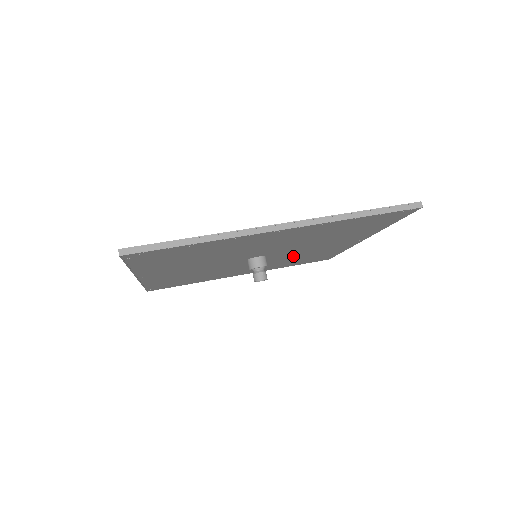
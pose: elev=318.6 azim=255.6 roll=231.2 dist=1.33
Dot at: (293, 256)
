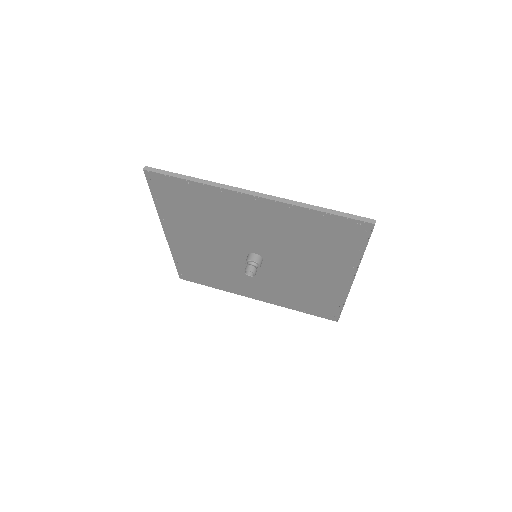
Dot at: (292, 280)
